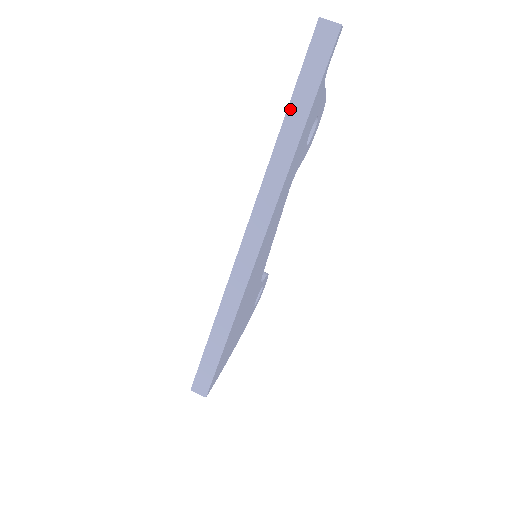
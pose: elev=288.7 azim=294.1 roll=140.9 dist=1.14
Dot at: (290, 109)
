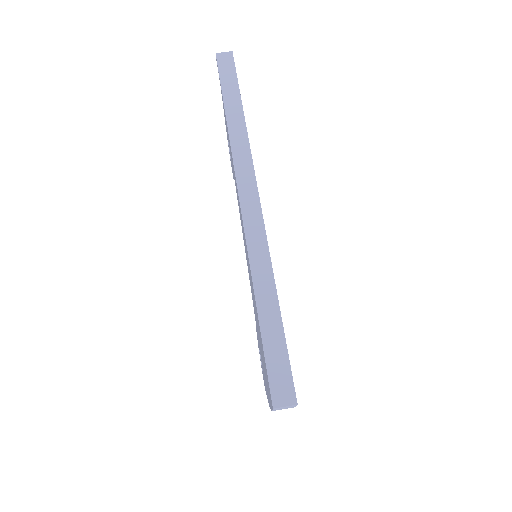
Dot at: (225, 101)
